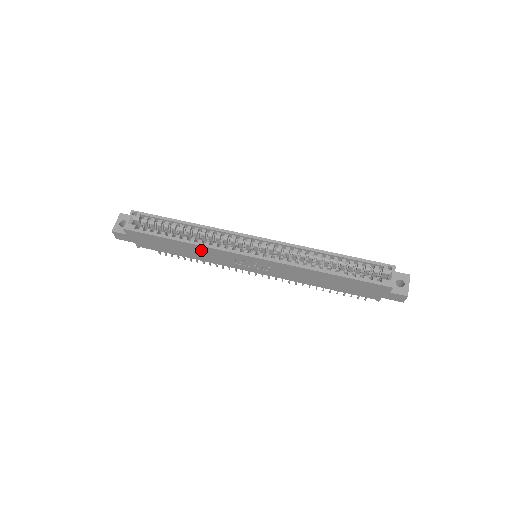
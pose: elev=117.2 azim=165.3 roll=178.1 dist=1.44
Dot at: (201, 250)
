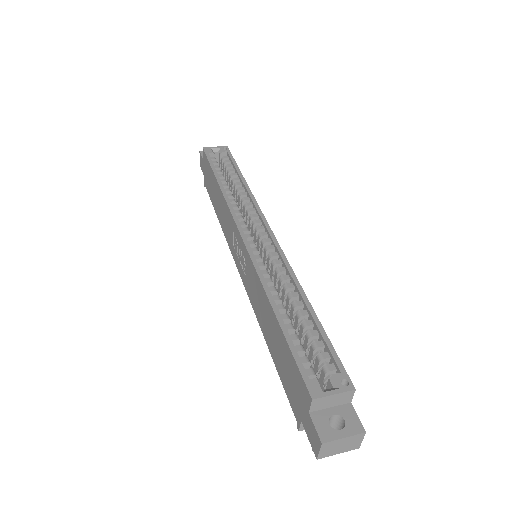
Dot at: (223, 204)
